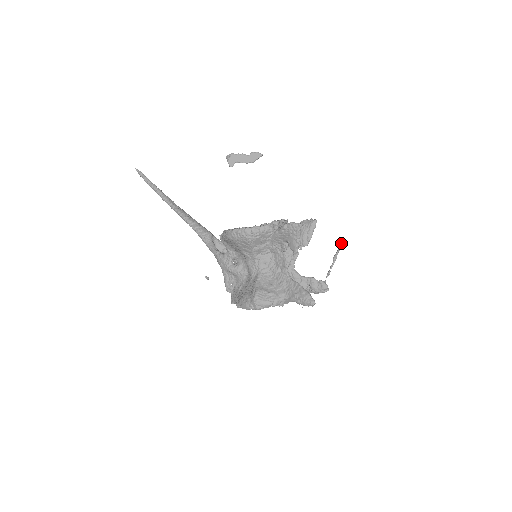
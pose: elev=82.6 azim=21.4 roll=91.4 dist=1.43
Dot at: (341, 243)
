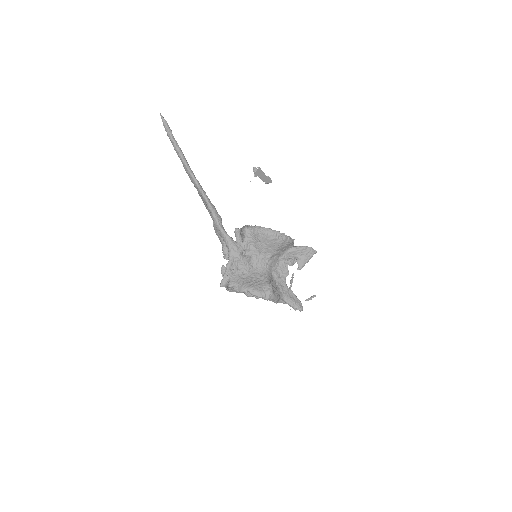
Dot at: occluded
